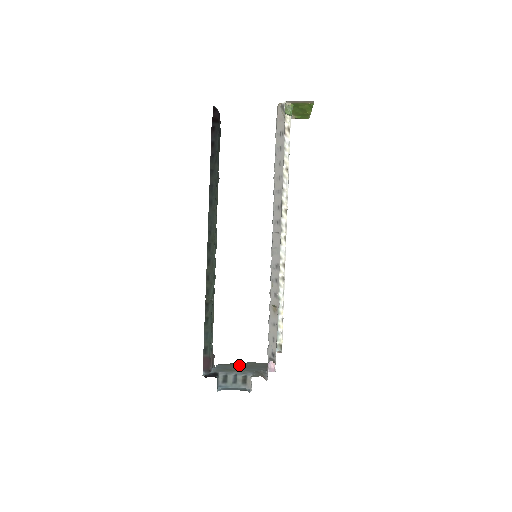
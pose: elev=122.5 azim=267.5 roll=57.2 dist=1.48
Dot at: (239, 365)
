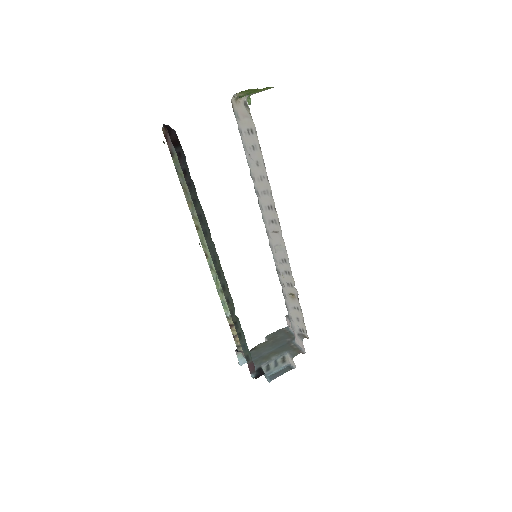
Dot at: (265, 345)
